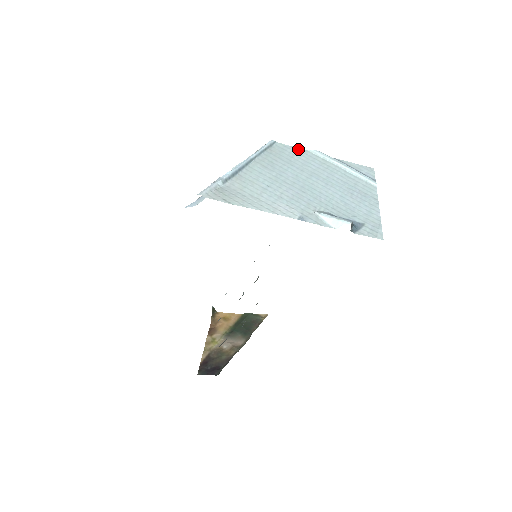
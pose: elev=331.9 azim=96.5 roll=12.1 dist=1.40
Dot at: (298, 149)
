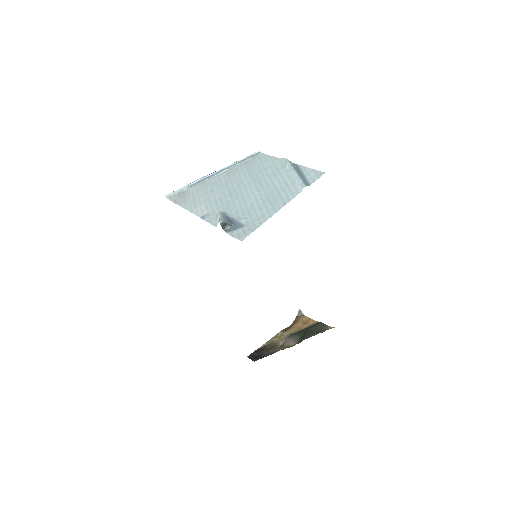
Dot at: (272, 158)
